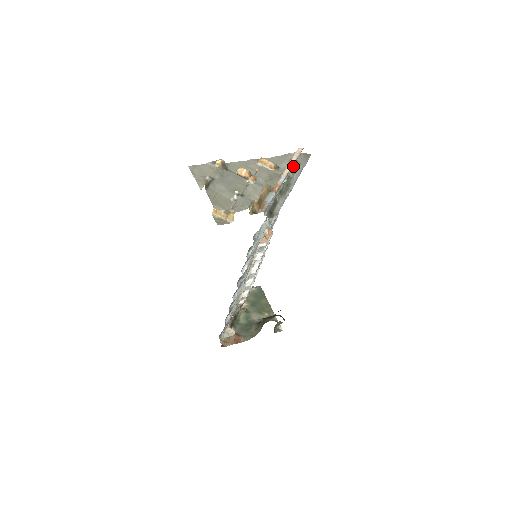
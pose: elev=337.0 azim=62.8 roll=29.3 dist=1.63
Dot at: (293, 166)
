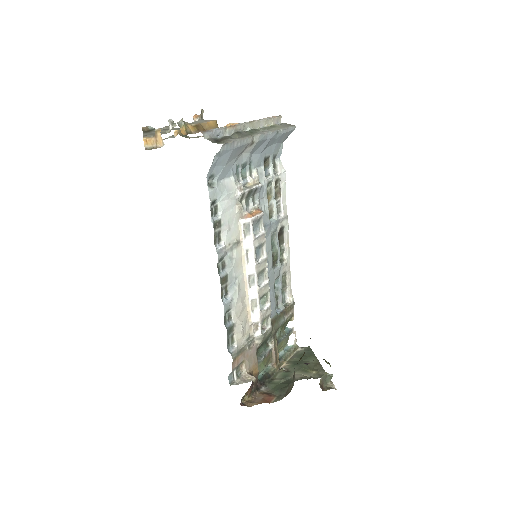
Dot at: (265, 126)
